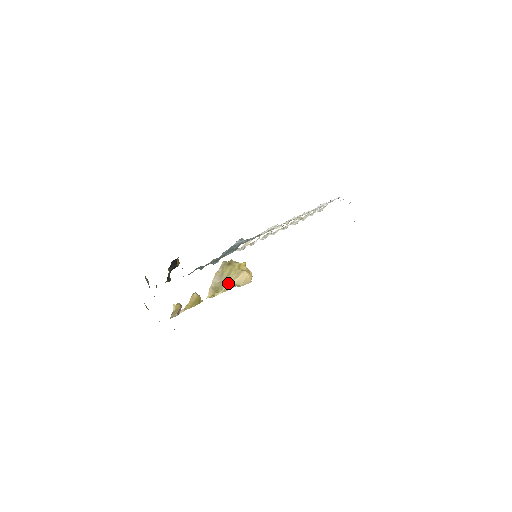
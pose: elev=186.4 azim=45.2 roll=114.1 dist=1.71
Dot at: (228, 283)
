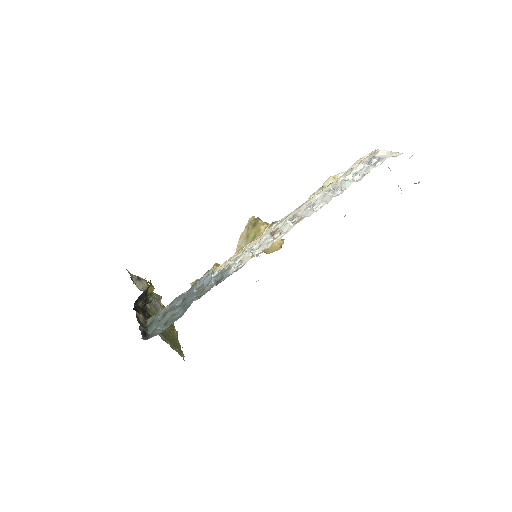
Dot at: occluded
